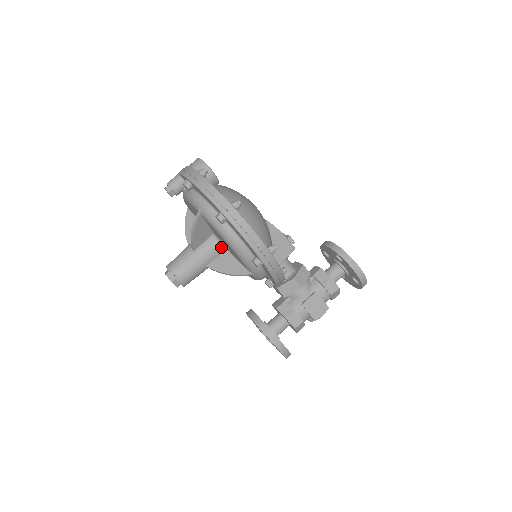
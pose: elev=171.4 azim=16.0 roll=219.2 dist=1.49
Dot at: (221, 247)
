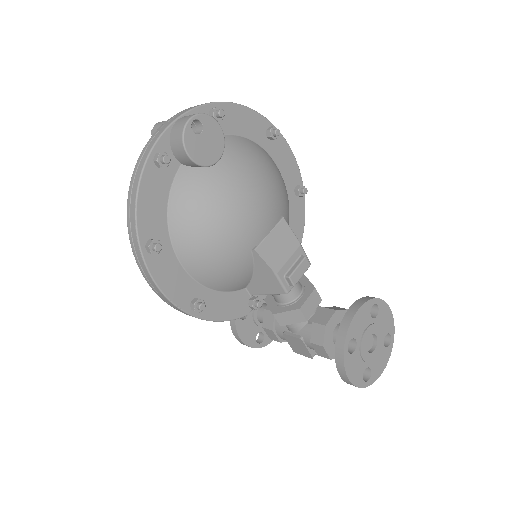
Dot at: occluded
